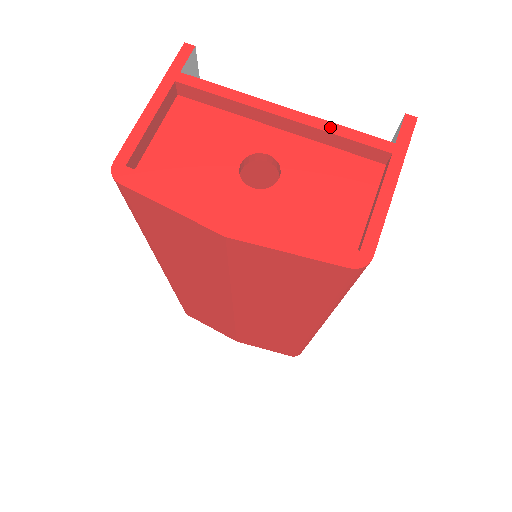
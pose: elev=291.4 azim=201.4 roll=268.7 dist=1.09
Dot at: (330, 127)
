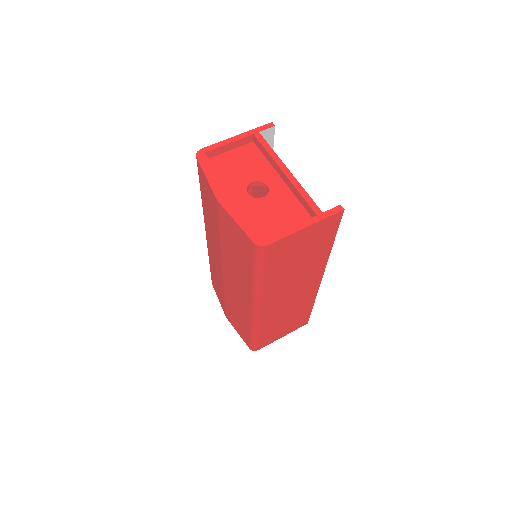
Dot at: (300, 189)
